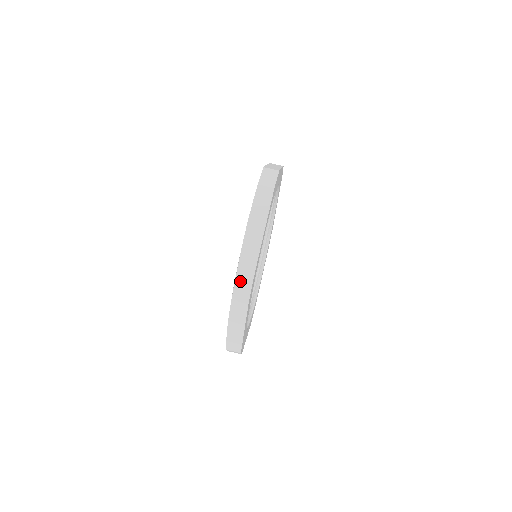
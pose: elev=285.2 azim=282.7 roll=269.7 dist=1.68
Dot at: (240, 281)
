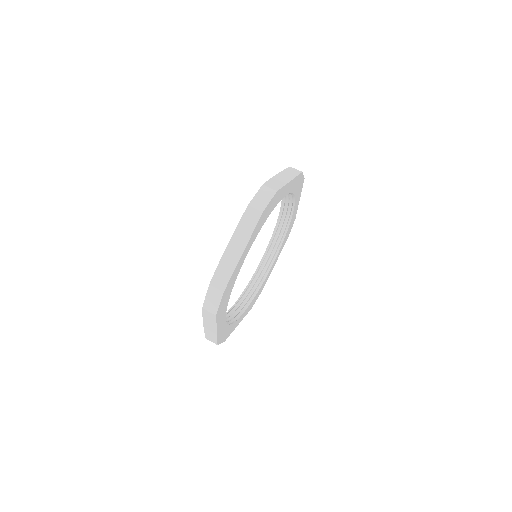
Dot at: (262, 193)
